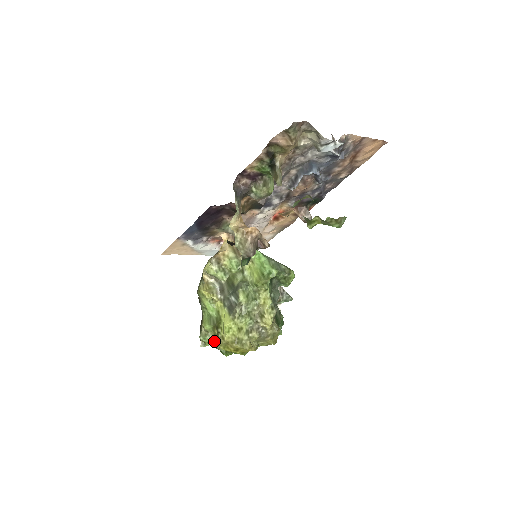
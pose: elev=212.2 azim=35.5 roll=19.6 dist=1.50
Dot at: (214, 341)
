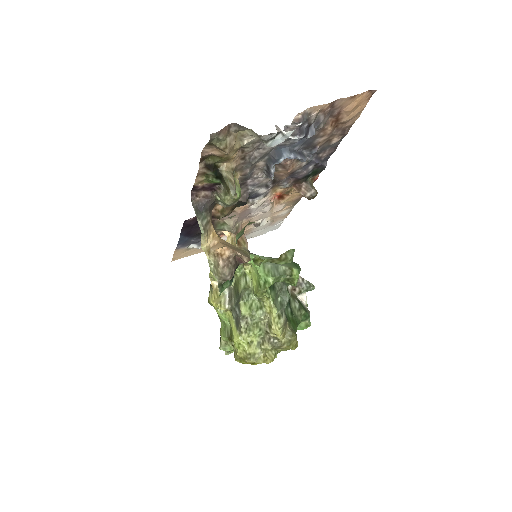
Dot at: occluded
